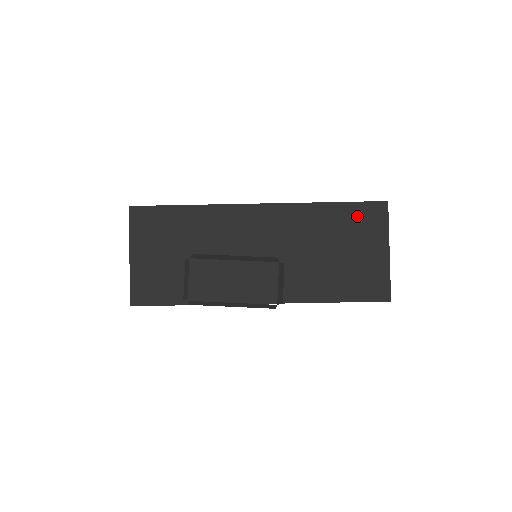
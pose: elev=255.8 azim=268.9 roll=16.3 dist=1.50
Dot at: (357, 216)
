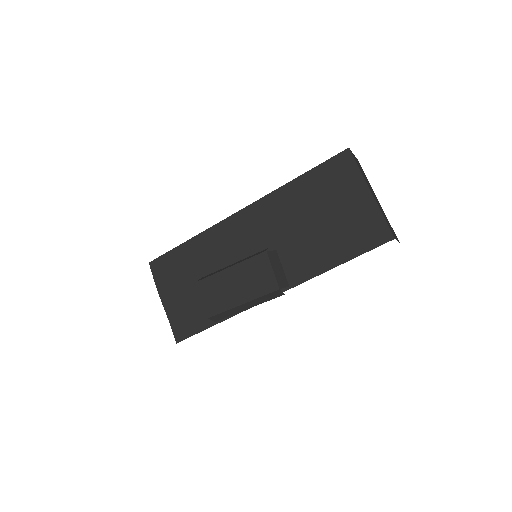
Dot at: (326, 176)
